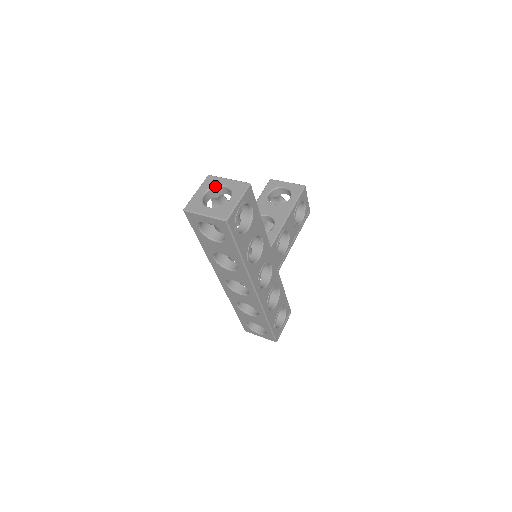
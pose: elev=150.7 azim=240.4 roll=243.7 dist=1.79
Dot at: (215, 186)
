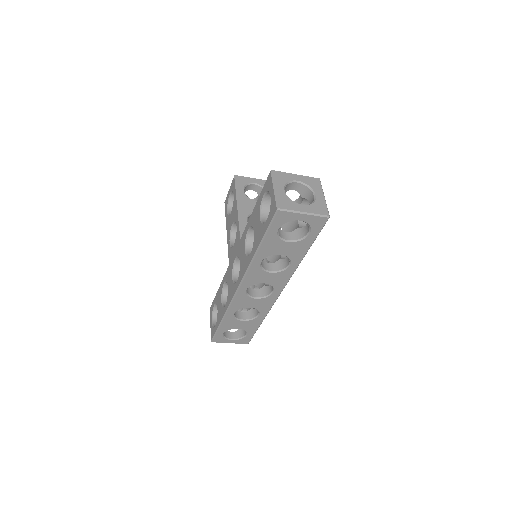
Dot at: (289, 182)
